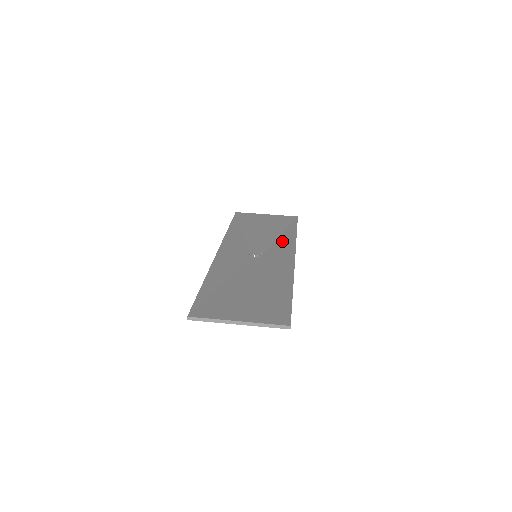
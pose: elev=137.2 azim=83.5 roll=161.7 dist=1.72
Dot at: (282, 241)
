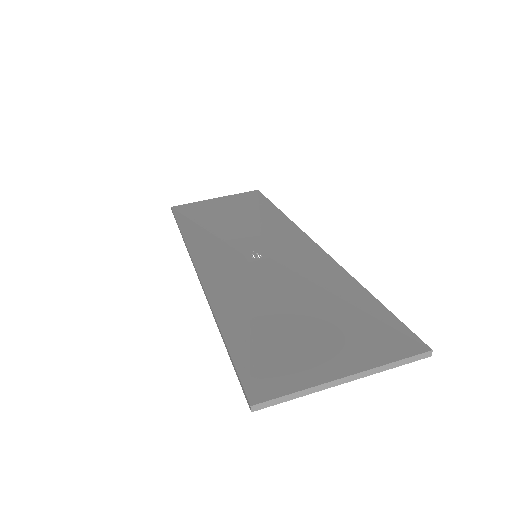
Dot at: (271, 225)
